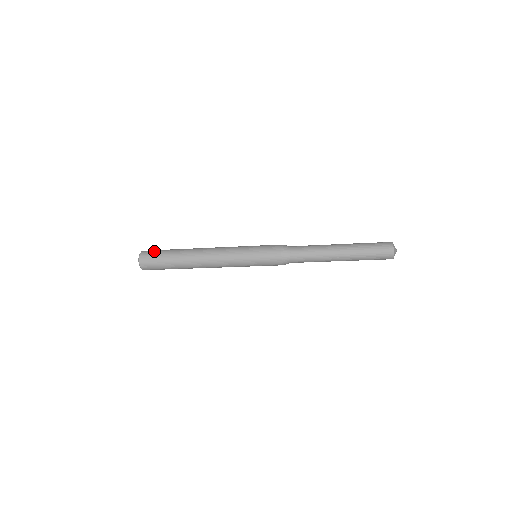
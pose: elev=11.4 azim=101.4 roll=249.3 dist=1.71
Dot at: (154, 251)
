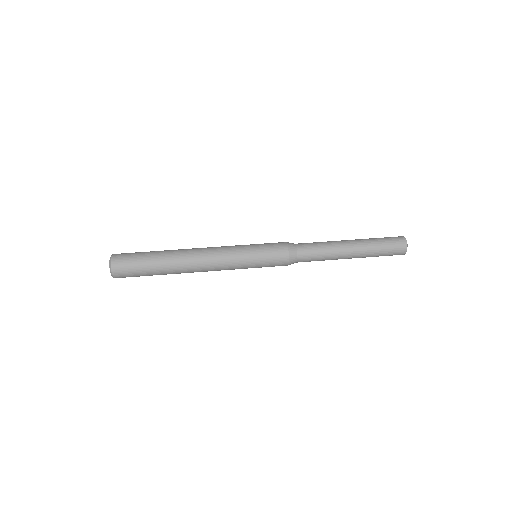
Dot at: (129, 258)
